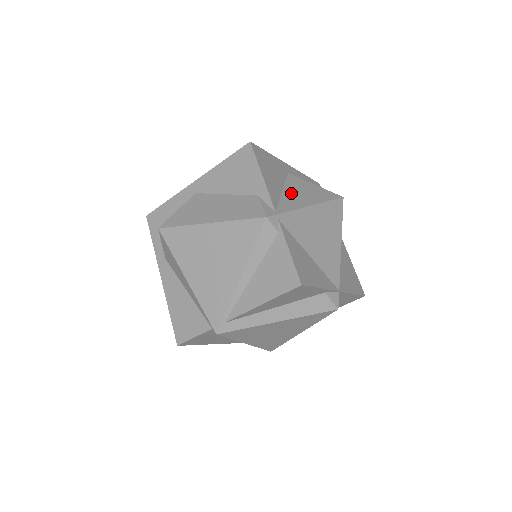
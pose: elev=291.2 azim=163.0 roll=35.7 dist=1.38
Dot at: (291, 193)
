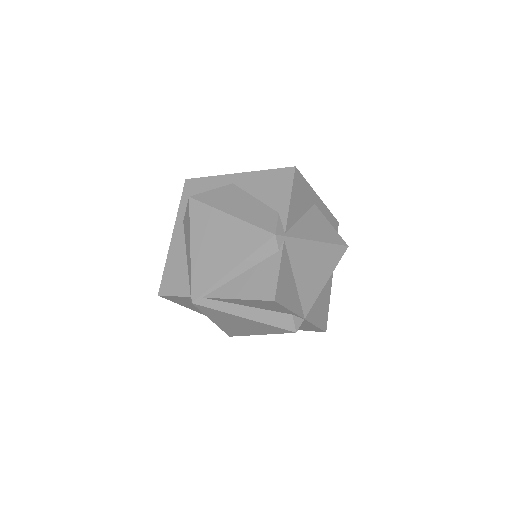
Dot at: (307, 223)
